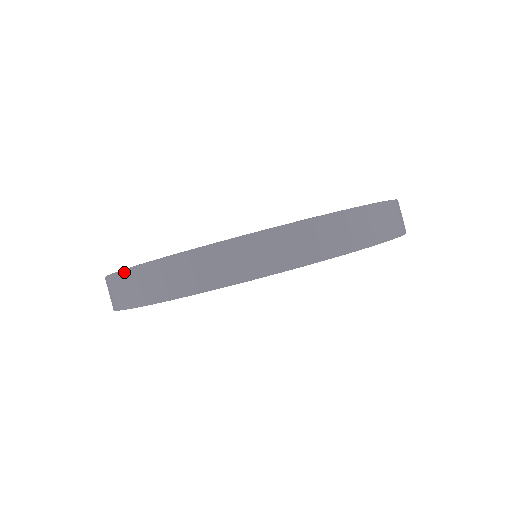
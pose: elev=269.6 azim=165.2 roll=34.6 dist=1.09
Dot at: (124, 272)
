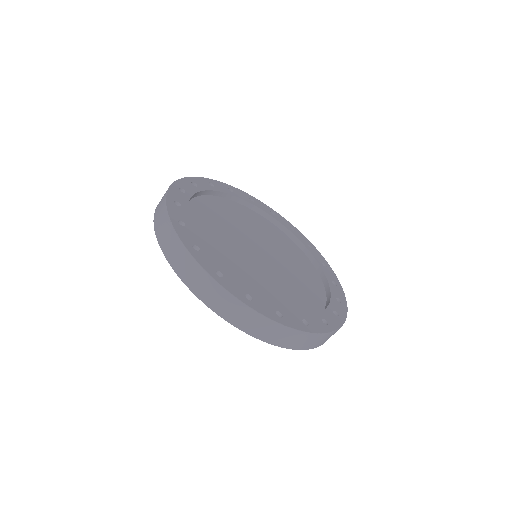
Dot at: (243, 305)
